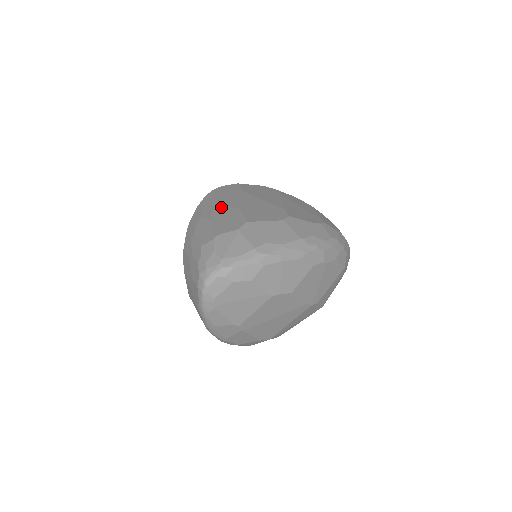
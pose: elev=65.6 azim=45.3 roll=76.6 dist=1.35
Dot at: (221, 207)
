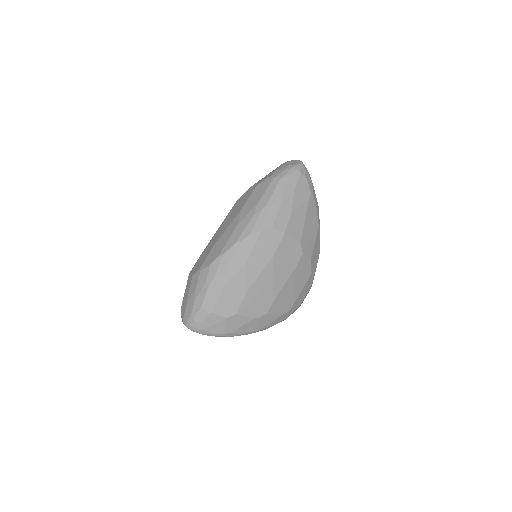
Dot at: (241, 275)
